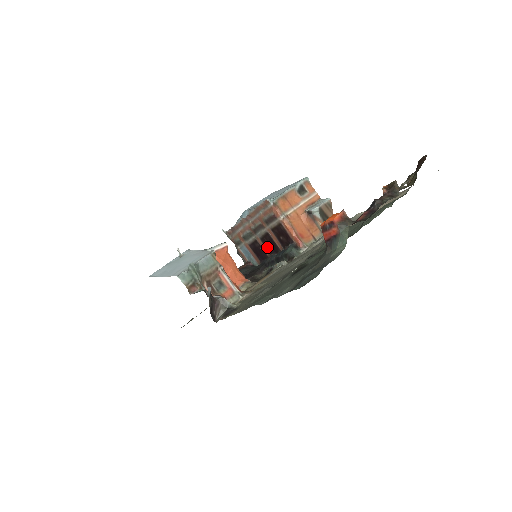
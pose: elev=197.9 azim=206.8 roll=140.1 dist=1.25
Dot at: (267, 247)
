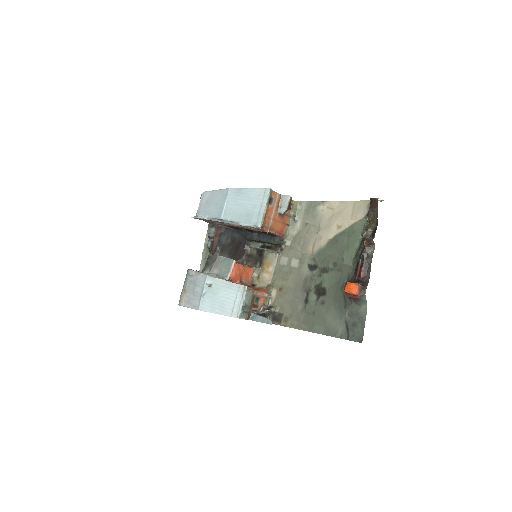
Dot at: (246, 230)
